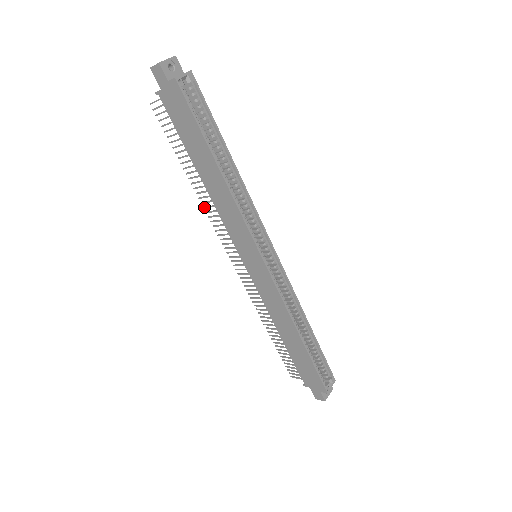
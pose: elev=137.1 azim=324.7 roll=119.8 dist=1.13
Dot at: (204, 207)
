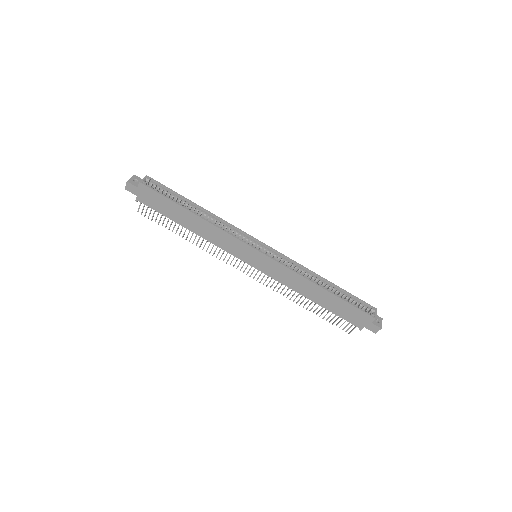
Dot at: (206, 251)
